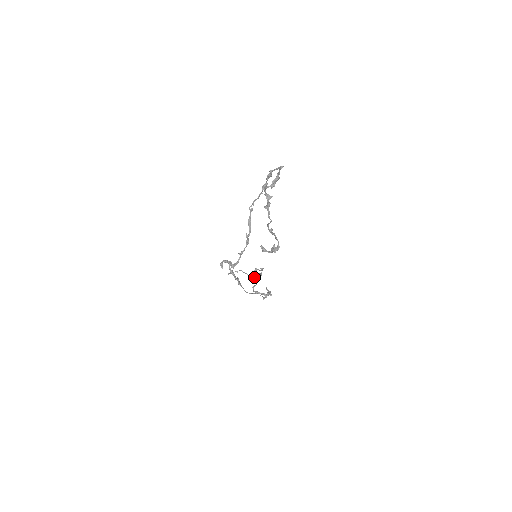
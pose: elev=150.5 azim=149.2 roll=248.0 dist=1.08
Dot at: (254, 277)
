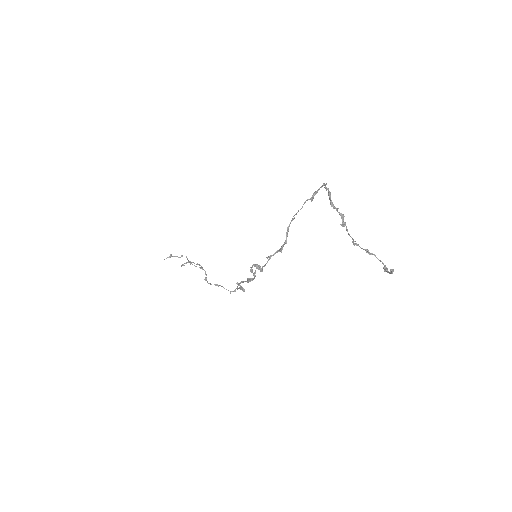
Dot at: (201, 268)
